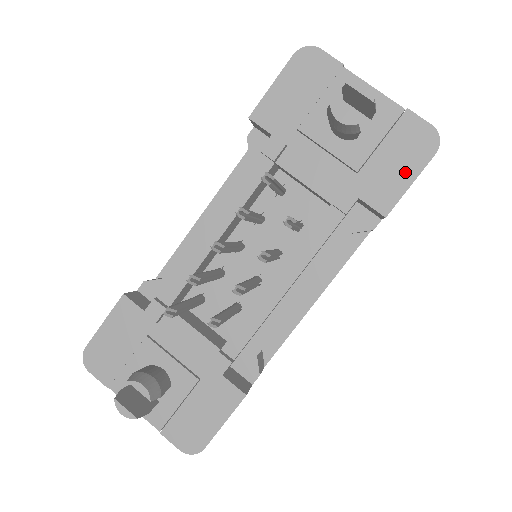
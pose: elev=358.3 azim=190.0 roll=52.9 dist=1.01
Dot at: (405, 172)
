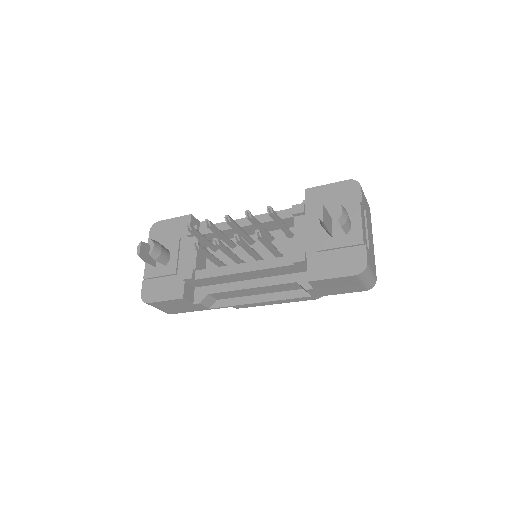
Dot at: (335, 270)
